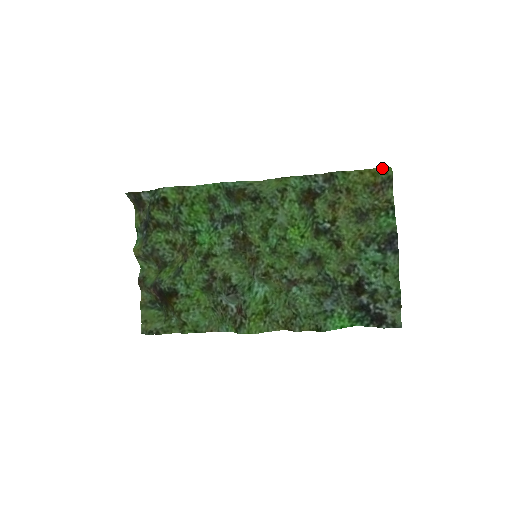
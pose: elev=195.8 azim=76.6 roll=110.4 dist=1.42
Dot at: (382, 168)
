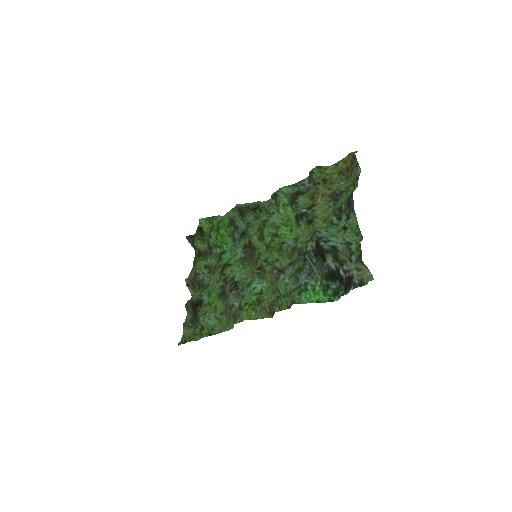
Dot at: (350, 153)
